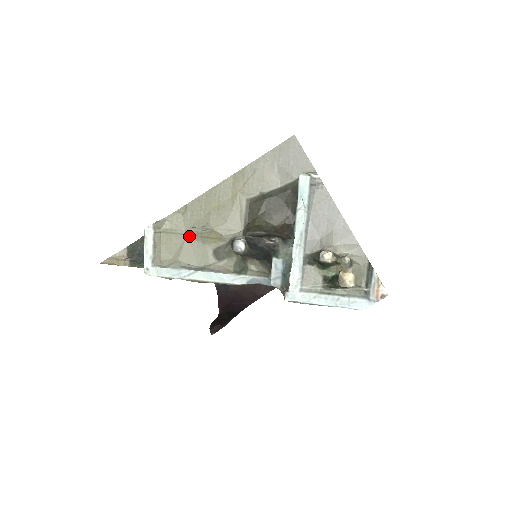
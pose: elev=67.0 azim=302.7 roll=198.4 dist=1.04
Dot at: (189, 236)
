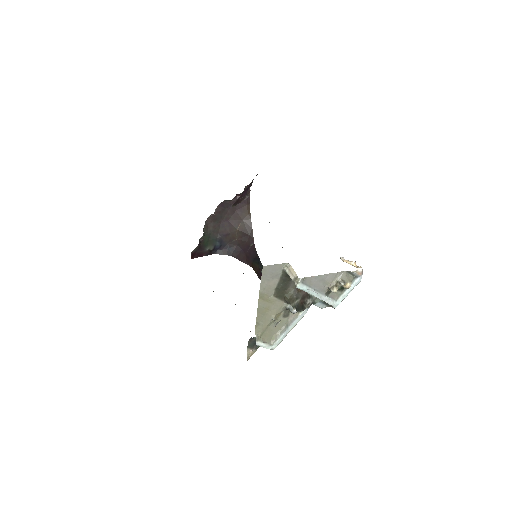
Dot at: (270, 325)
